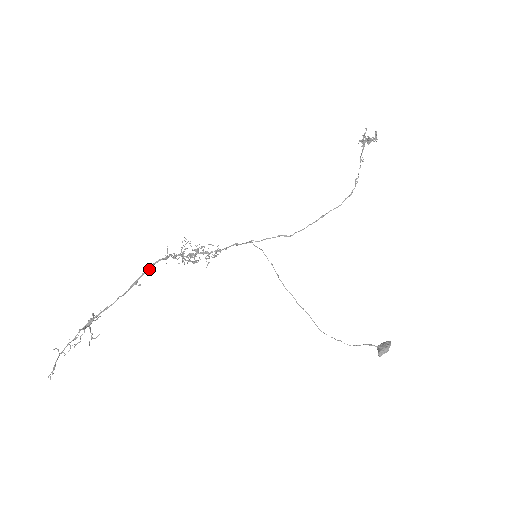
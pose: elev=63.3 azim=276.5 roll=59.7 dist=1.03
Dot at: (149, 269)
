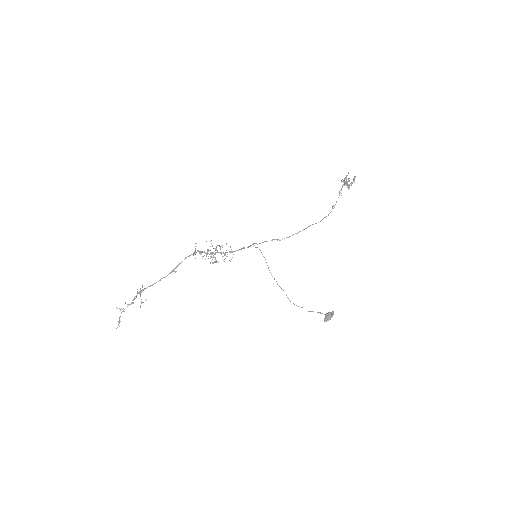
Dot at: occluded
